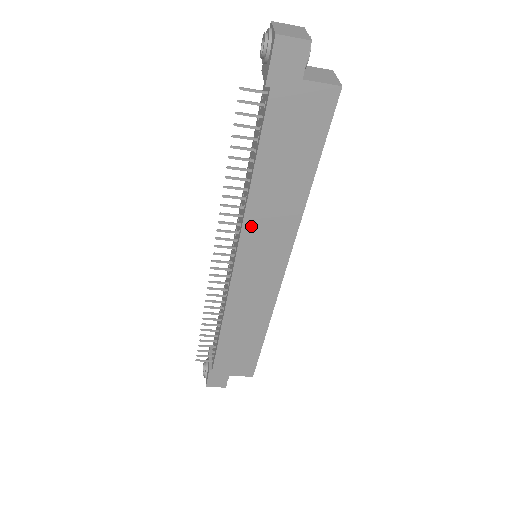
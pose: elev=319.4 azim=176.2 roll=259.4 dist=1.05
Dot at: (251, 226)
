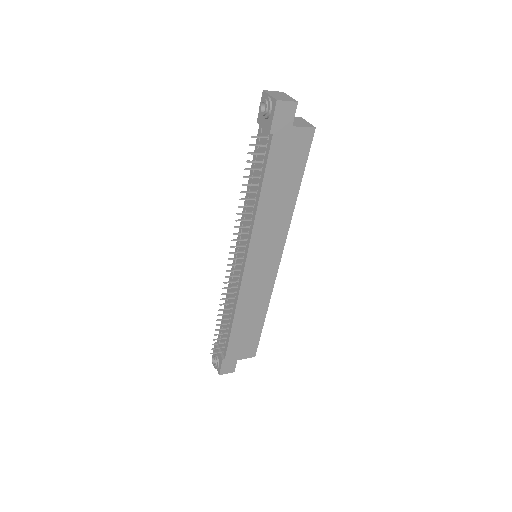
Dot at: (258, 232)
